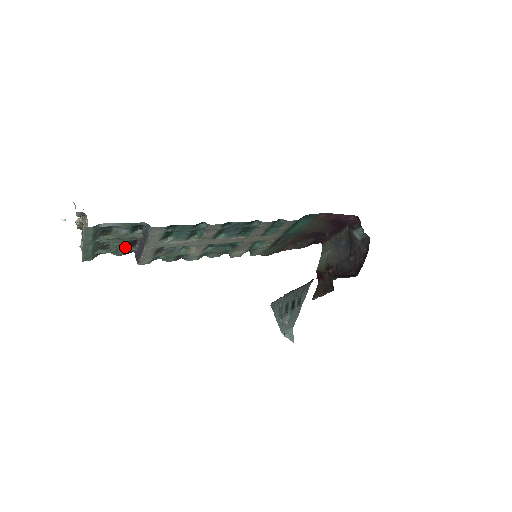
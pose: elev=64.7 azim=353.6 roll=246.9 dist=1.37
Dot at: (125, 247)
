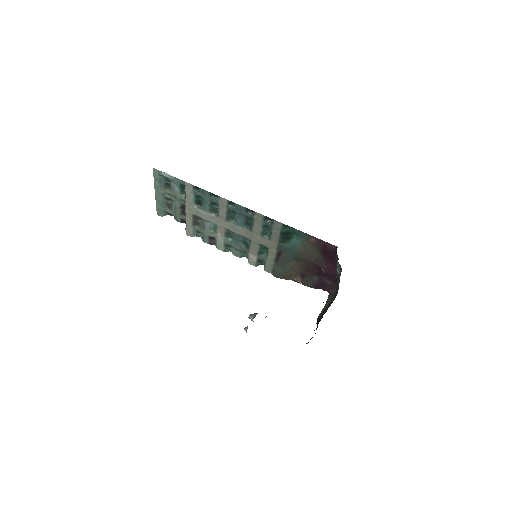
Dot at: (180, 211)
